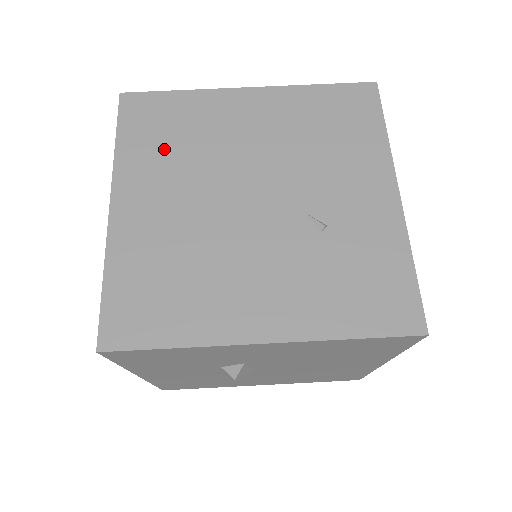
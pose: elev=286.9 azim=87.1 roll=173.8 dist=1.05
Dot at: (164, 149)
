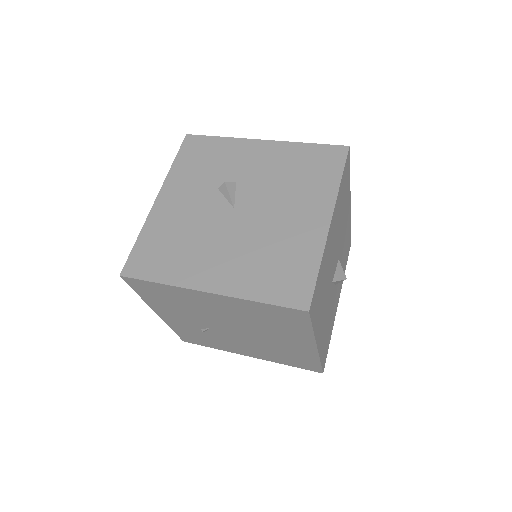
Dot at: occluded
